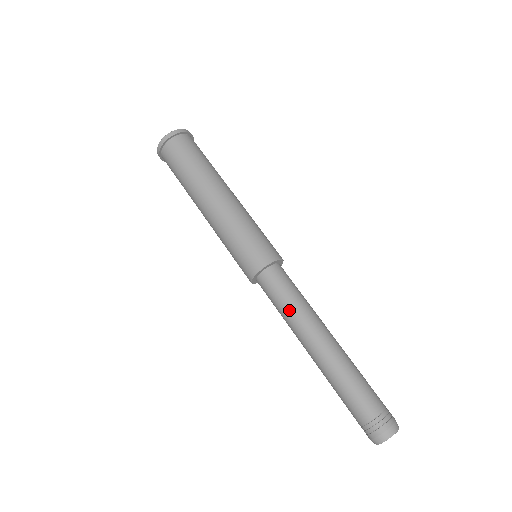
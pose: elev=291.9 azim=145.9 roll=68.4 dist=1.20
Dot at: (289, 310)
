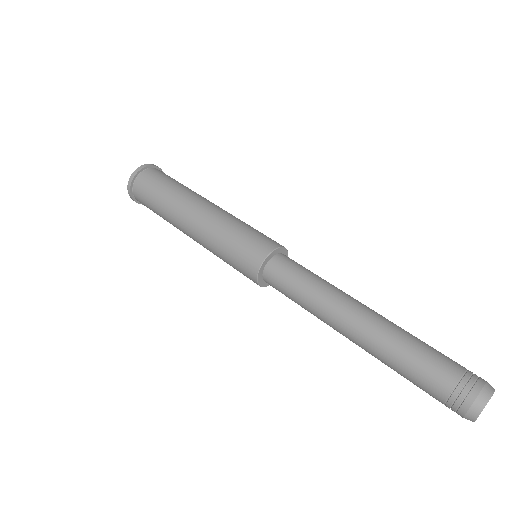
Dot at: (321, 280)
